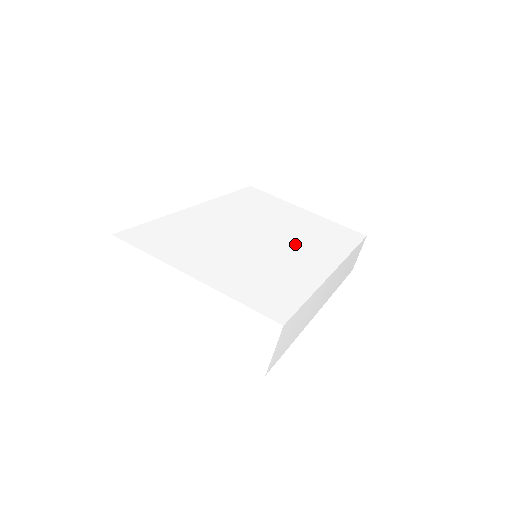
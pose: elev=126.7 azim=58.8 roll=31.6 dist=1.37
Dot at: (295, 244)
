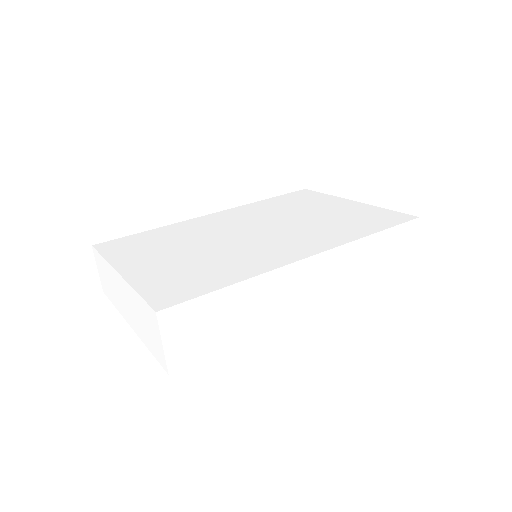
Dot at: (287, 235)
